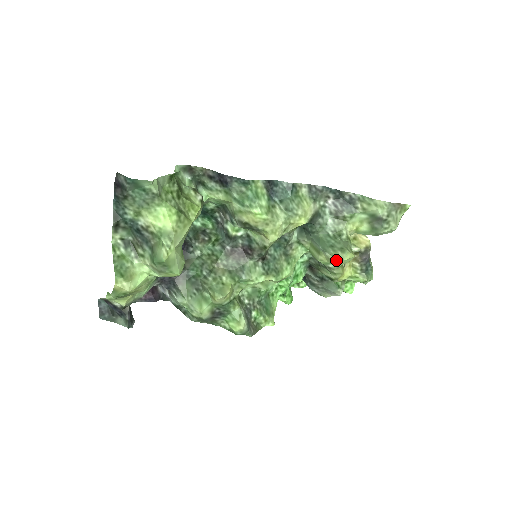
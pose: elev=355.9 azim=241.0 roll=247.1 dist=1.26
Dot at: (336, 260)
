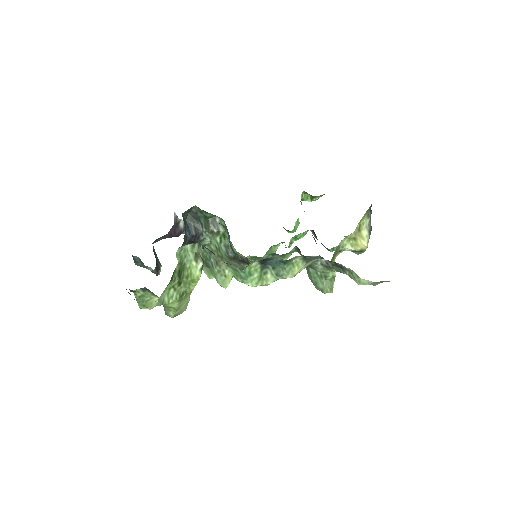
Dot at: occluded
